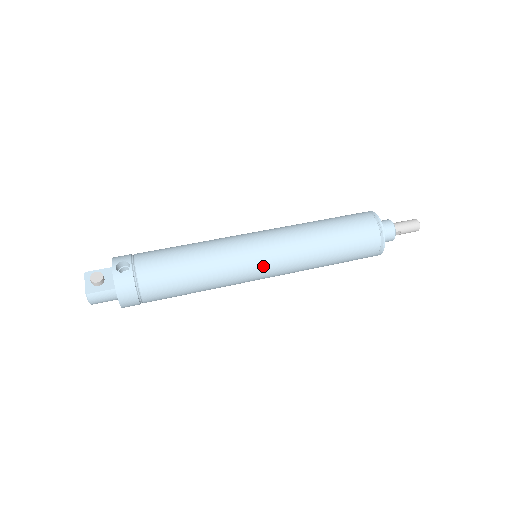
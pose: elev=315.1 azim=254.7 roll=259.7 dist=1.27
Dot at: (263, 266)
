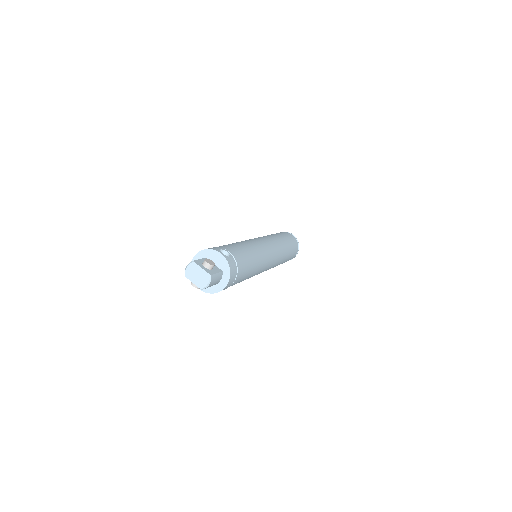
Dot at: (272, 258)
